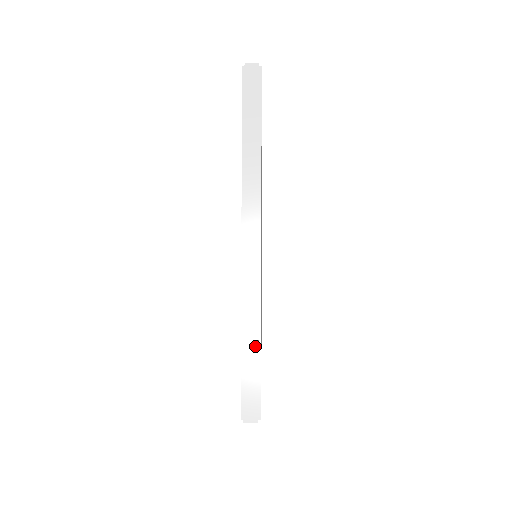
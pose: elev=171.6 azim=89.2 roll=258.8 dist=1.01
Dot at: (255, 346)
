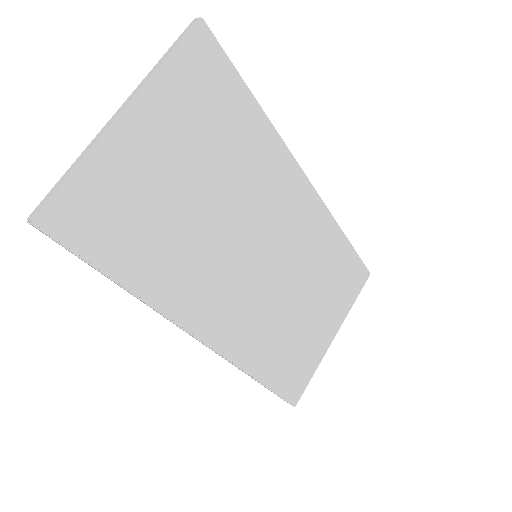
Dot at: (69, 174)
